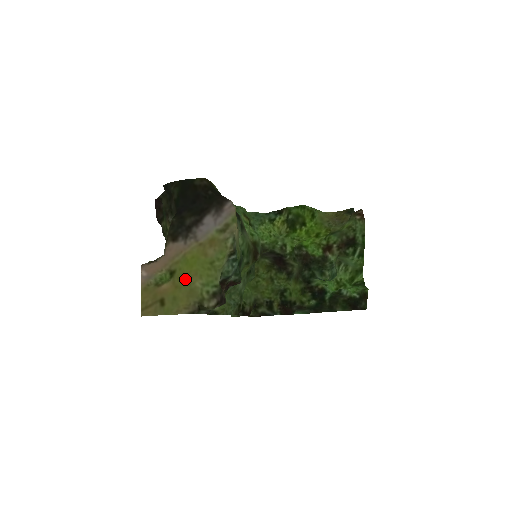
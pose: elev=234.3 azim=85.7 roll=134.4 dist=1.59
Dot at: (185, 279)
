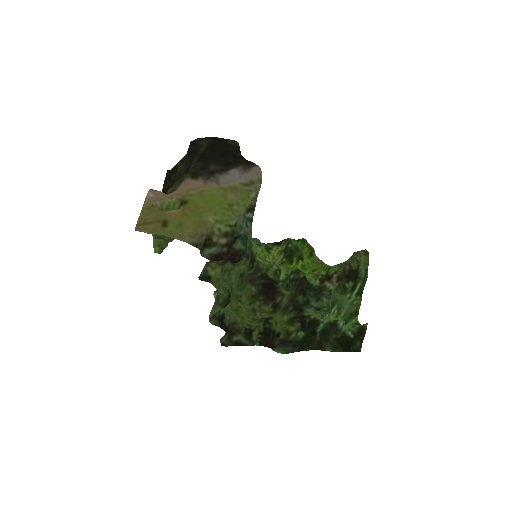
Dot at: (197, 211)
